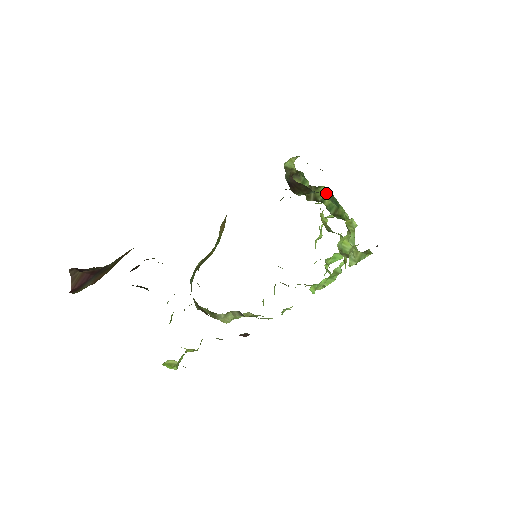
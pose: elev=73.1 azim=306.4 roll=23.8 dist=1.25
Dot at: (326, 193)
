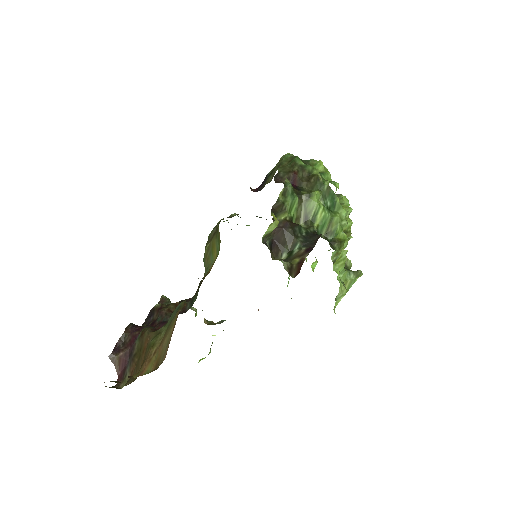
Dot at: (321, 191)
